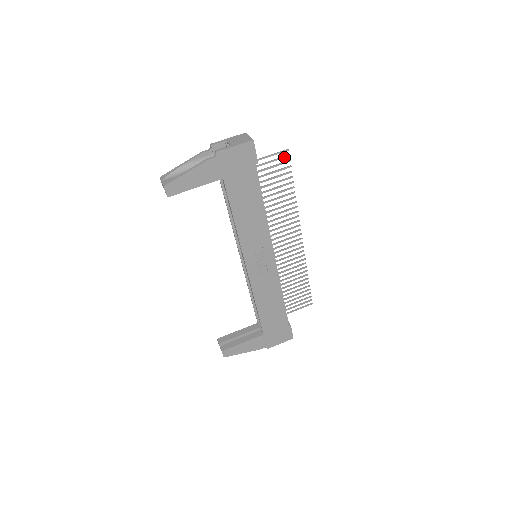
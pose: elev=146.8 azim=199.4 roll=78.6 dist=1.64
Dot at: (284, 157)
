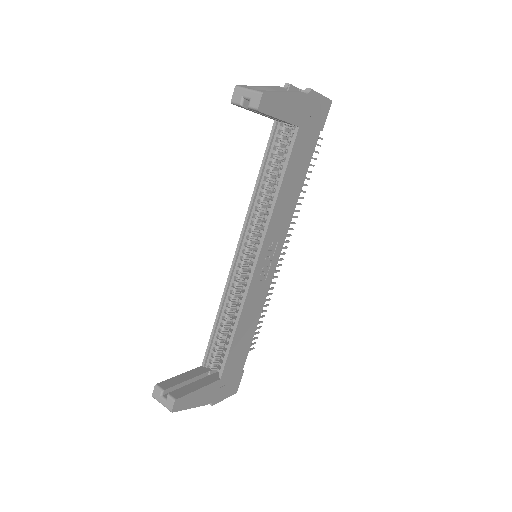
Dot at: (318, 145)
